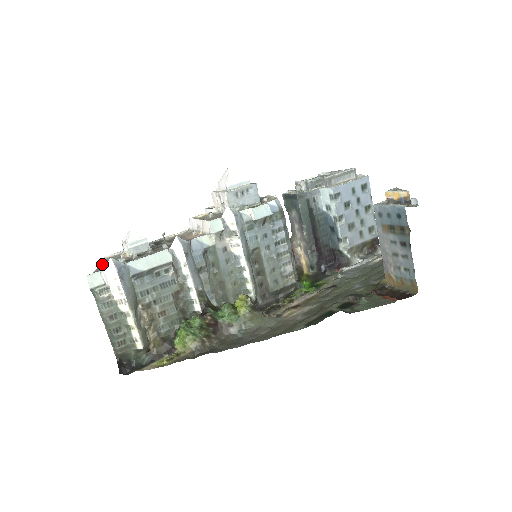
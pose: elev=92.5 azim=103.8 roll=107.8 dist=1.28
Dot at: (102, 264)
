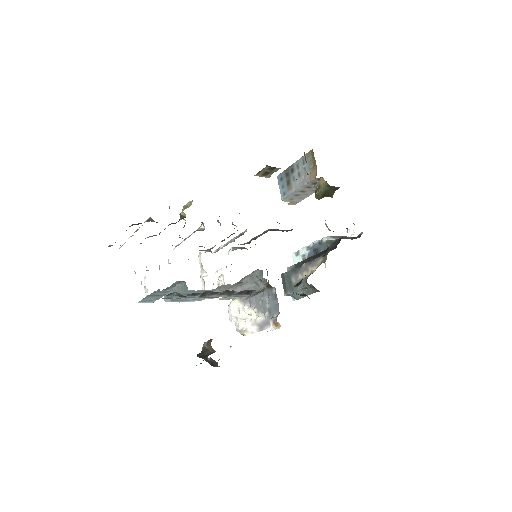
Dot at: occluded
